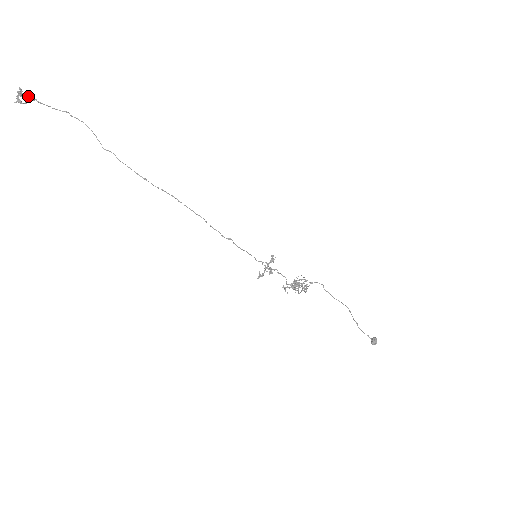
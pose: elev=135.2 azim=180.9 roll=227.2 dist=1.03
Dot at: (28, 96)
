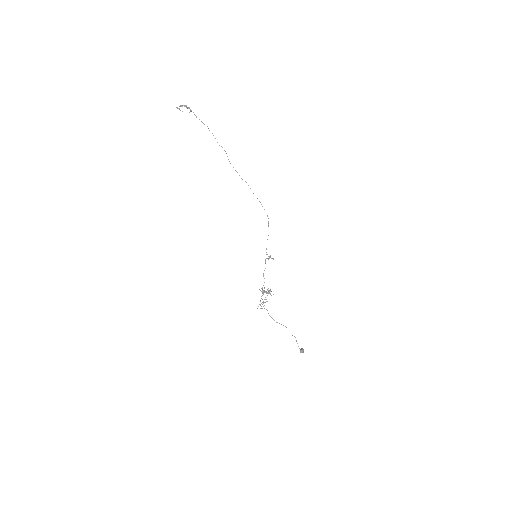
Dot at: (190, 109)
